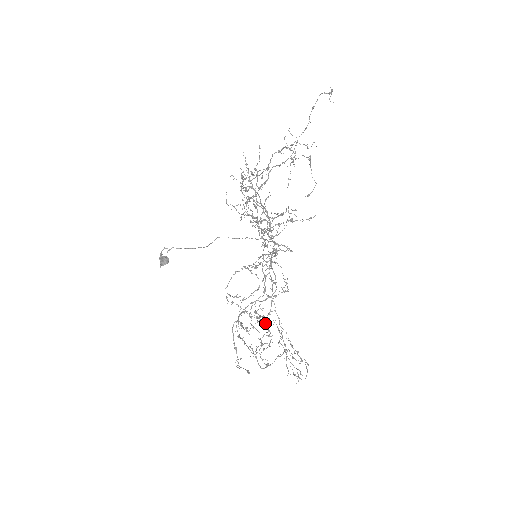
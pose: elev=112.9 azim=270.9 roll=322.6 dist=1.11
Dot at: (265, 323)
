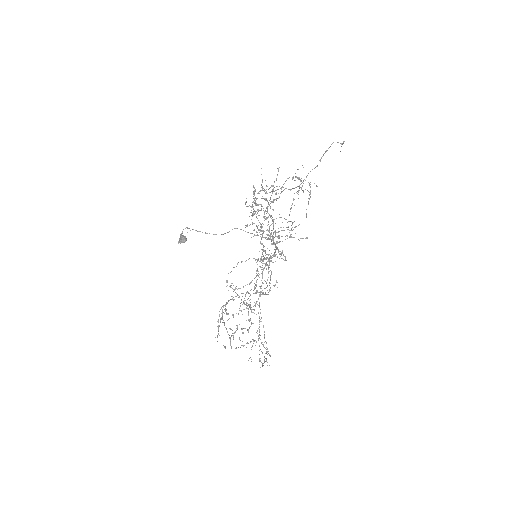
Dot at: (251, 312)
